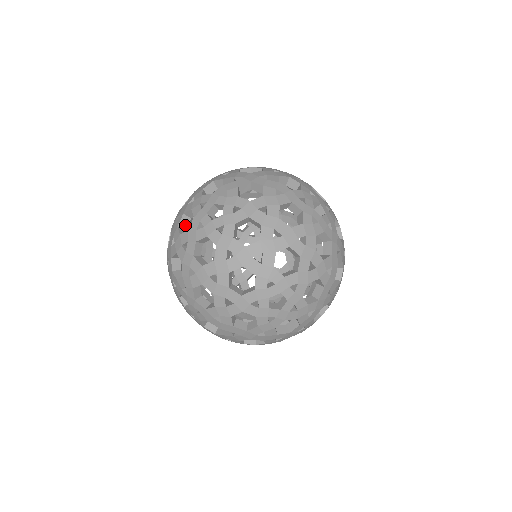
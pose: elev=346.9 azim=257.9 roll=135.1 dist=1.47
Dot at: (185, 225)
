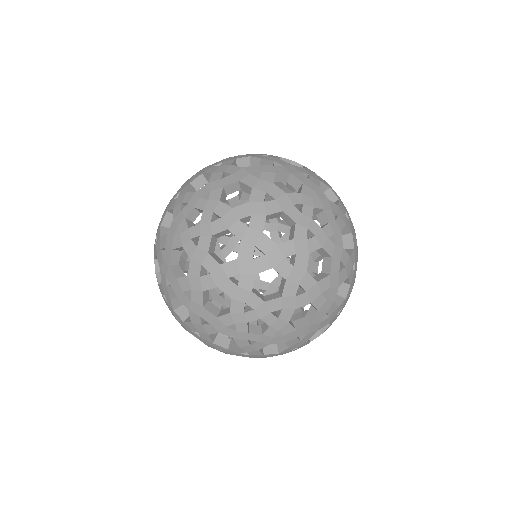
Dot at: (169, 223)
